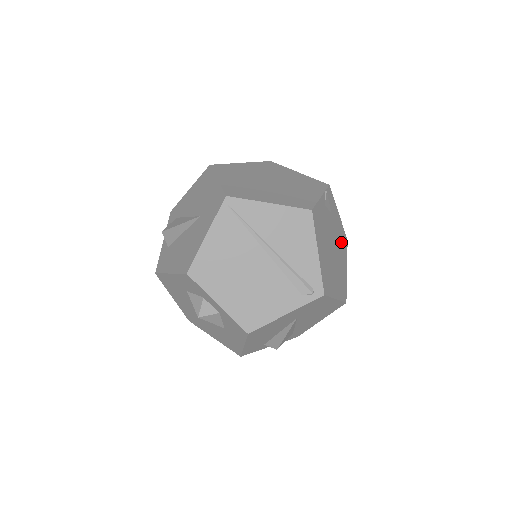
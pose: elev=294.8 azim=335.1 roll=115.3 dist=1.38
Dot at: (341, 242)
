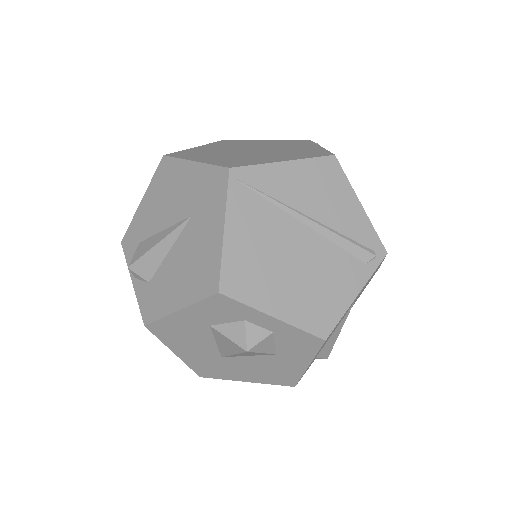
Dot at: occluded
